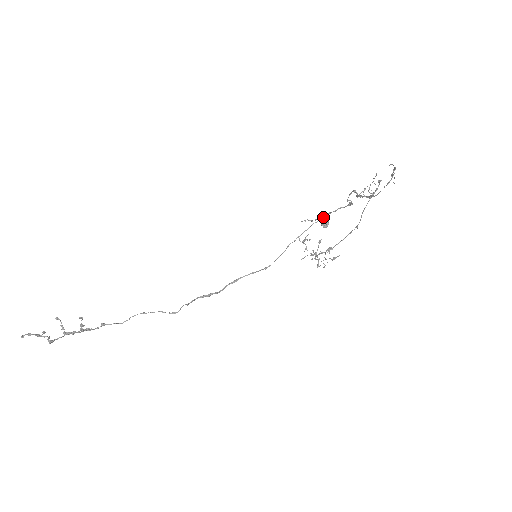
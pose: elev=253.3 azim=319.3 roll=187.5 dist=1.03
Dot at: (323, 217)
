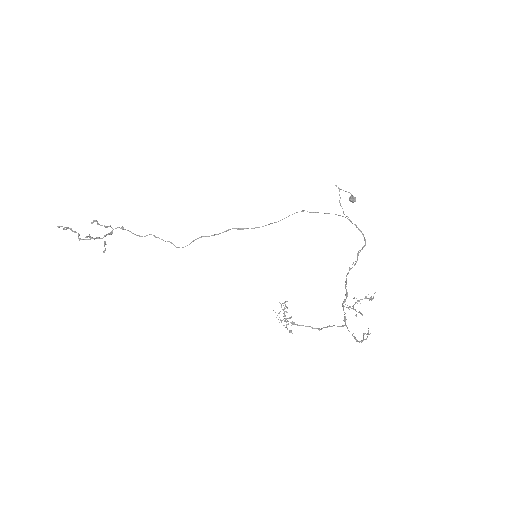
Dot at: (345, 217)
